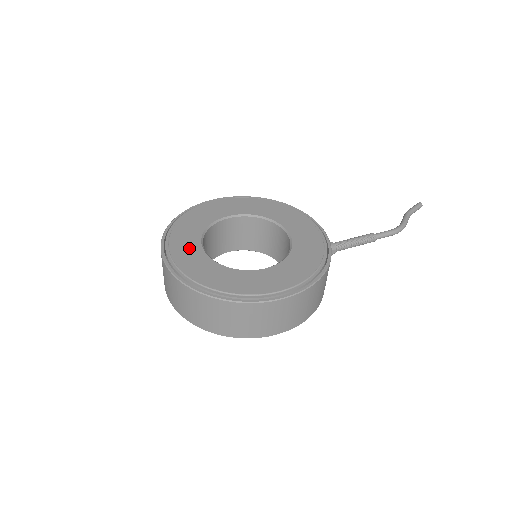
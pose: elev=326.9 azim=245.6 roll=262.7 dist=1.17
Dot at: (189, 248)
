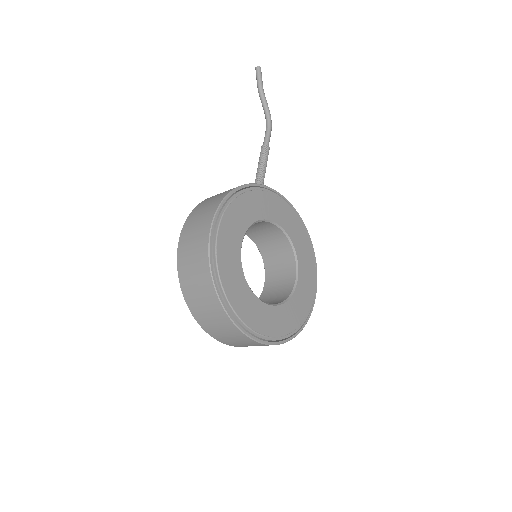
Dot at: (259, 313)
